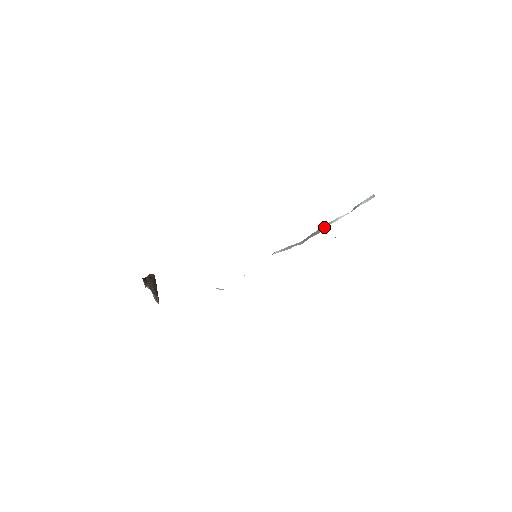
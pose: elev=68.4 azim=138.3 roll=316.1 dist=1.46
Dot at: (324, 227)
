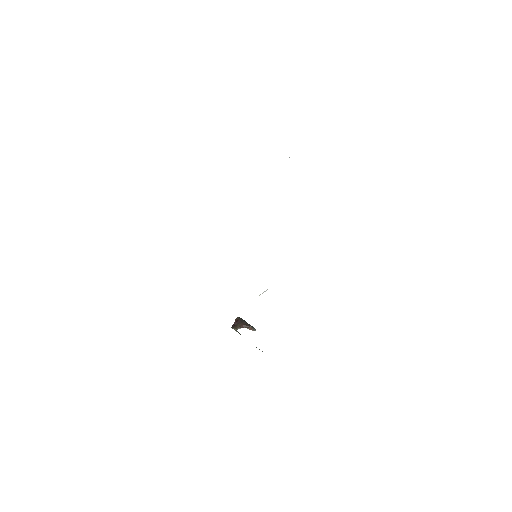
Dot at: occluded
